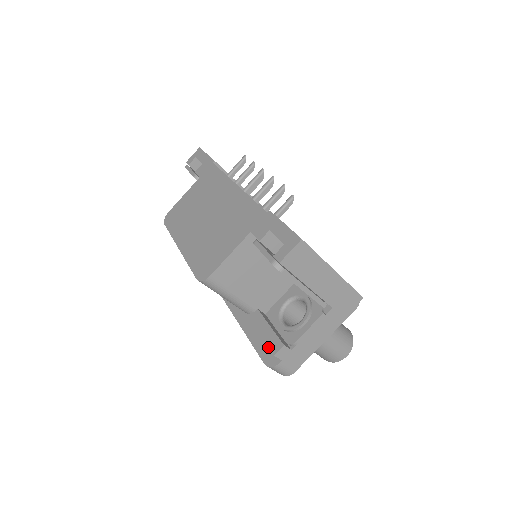
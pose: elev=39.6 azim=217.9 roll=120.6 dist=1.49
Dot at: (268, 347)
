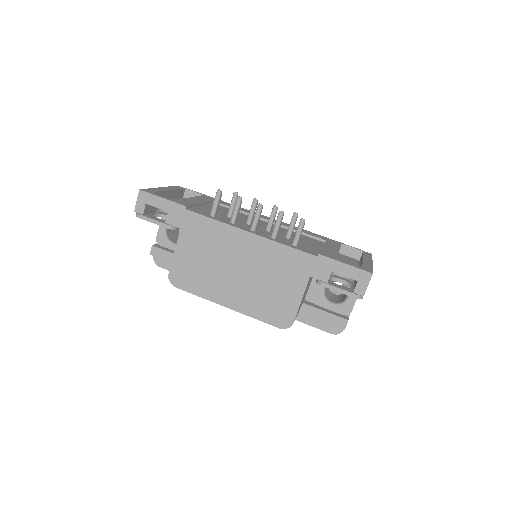
Dot at: occluded
